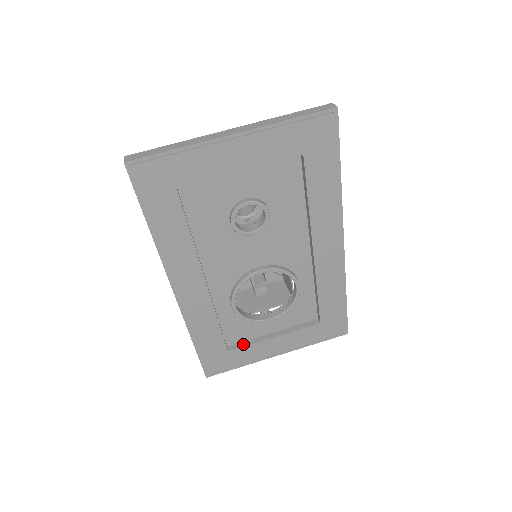
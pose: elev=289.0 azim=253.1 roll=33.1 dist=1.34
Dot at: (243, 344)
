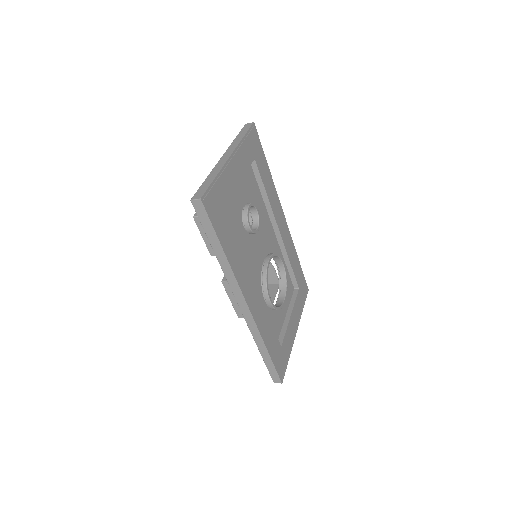
Dot at: (282, 335)
